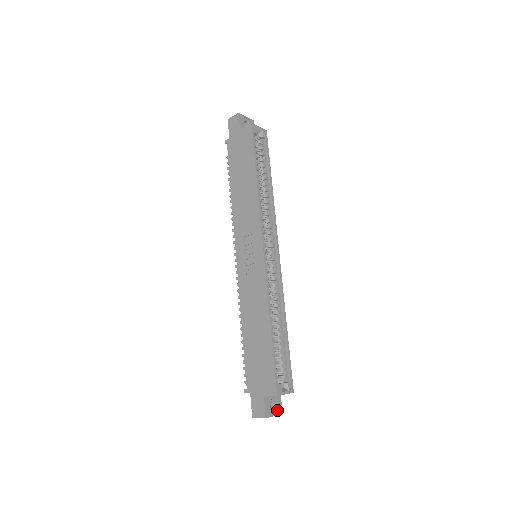
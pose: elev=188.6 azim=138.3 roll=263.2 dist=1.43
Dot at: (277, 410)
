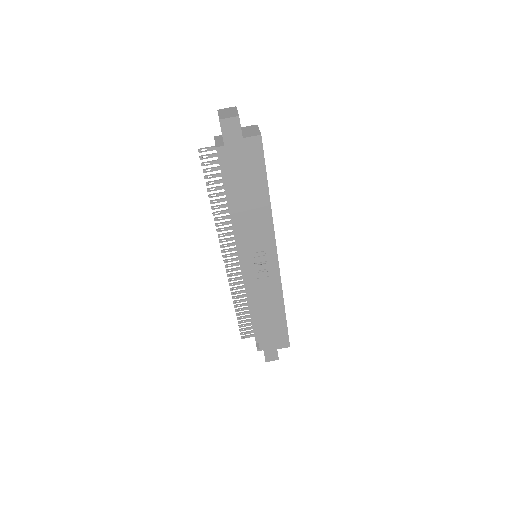
Dot at: occluded
